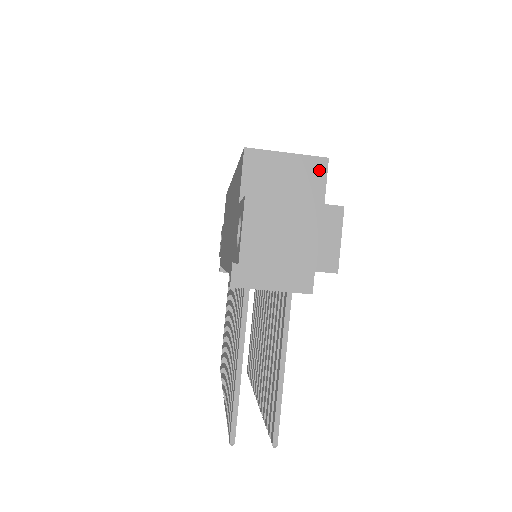
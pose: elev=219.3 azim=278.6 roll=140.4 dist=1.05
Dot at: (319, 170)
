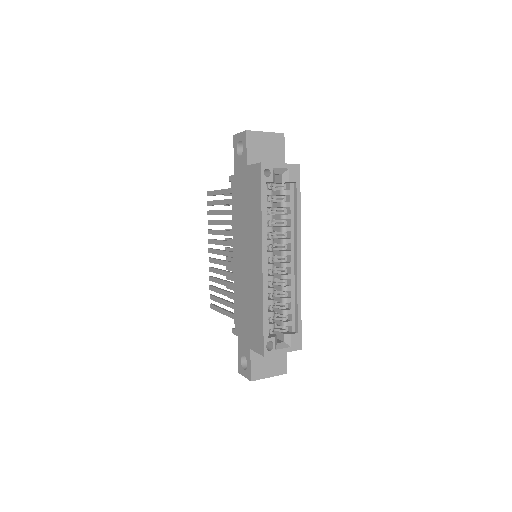
Dot at: occluded
